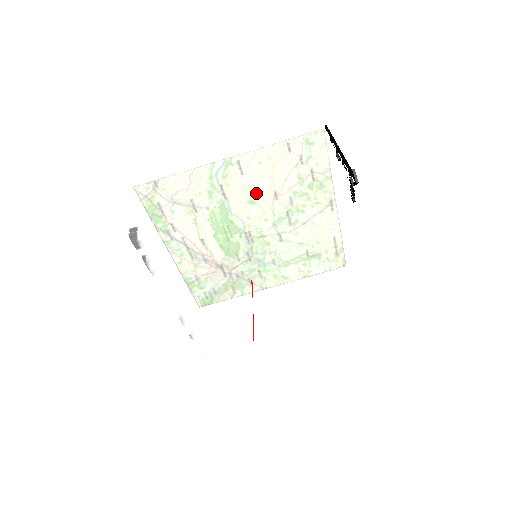
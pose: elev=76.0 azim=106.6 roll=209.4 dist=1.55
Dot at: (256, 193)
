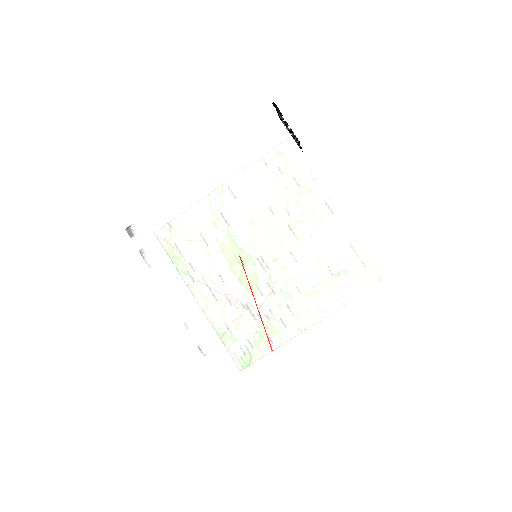
Dot at: occluded
